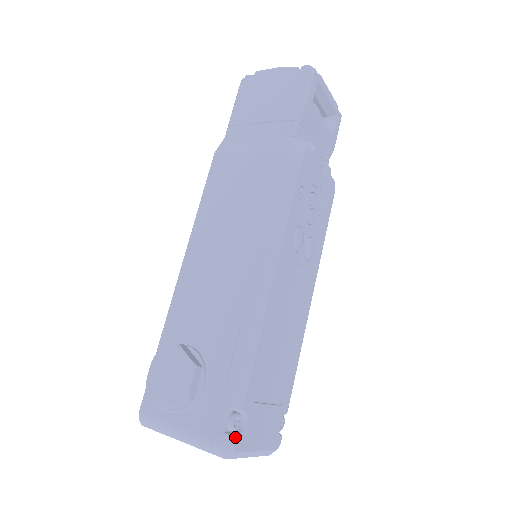
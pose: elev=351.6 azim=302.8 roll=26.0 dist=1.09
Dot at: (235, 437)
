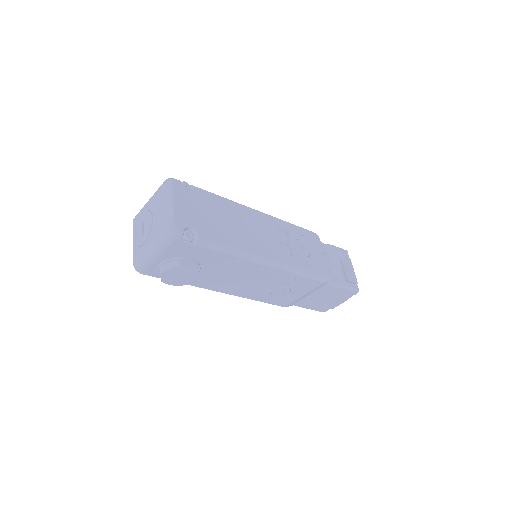
Dot at: (180, 181)
